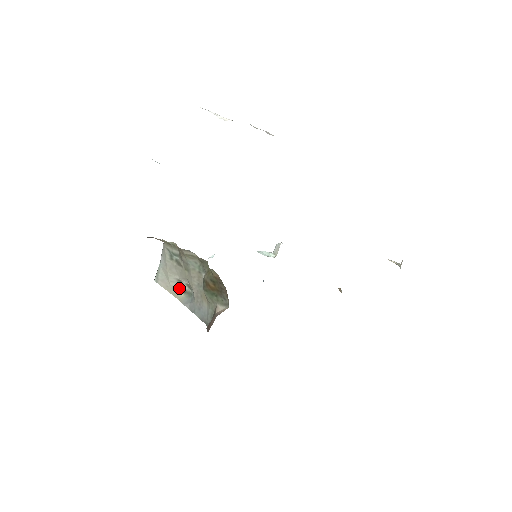
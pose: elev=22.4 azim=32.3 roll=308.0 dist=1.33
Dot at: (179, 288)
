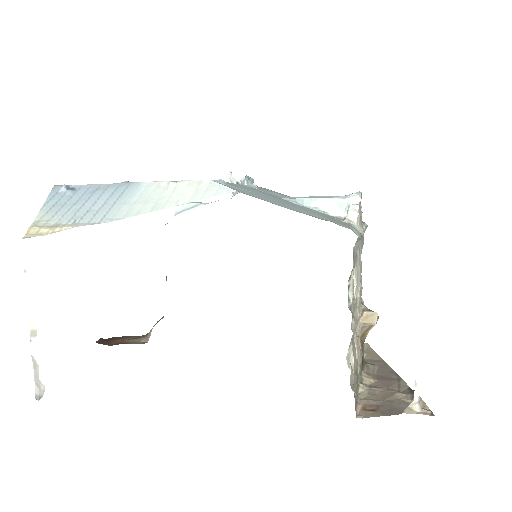
Dot at: occluded
